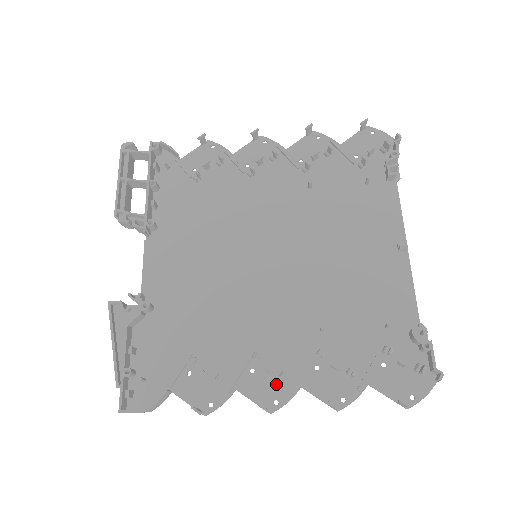
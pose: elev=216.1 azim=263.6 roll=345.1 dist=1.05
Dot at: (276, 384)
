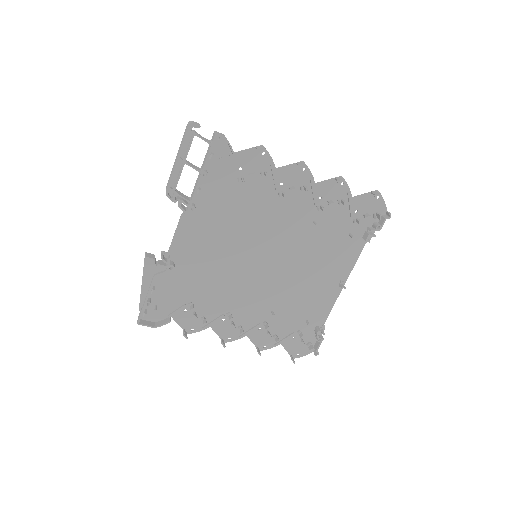
Dot at: (234, 330)
